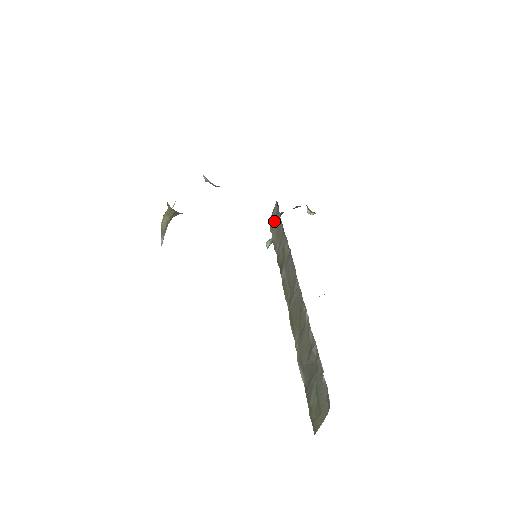
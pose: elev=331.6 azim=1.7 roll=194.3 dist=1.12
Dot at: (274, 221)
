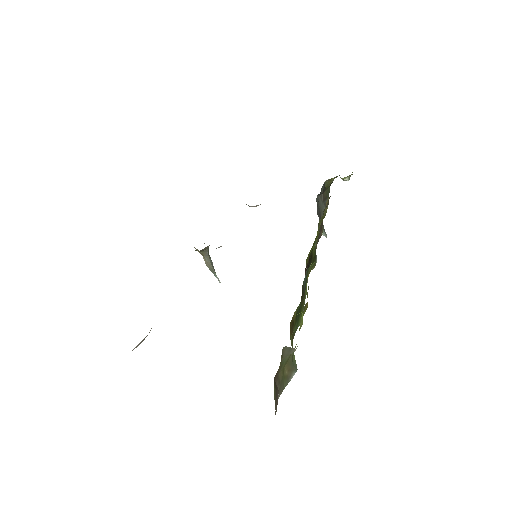
Dot at: (319, 207)
